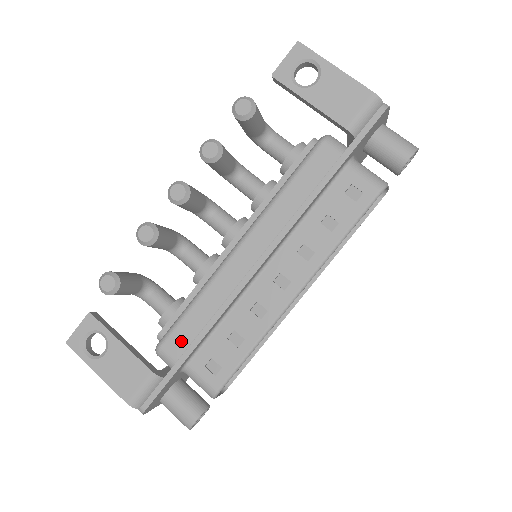
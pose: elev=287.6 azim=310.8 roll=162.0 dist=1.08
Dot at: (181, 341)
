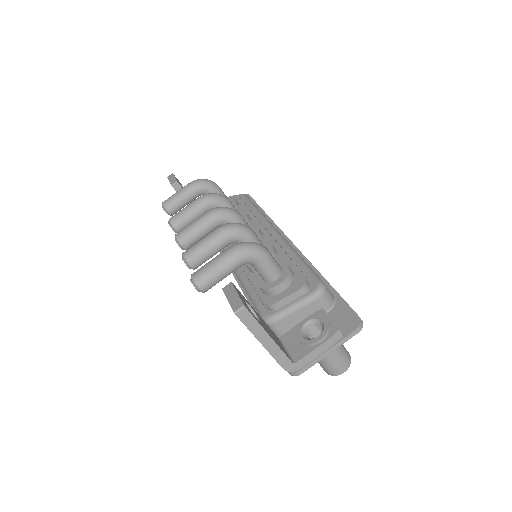
Dot at: occluded
